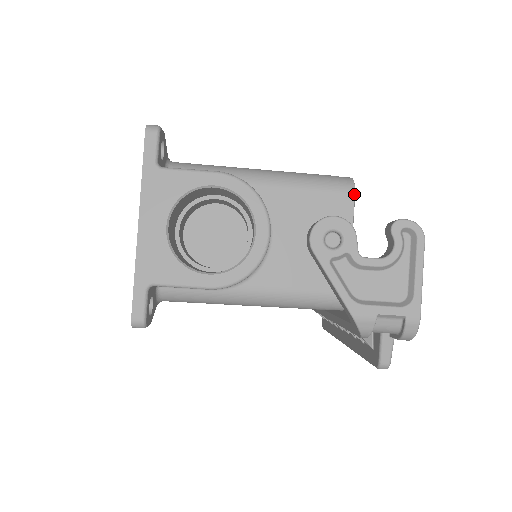
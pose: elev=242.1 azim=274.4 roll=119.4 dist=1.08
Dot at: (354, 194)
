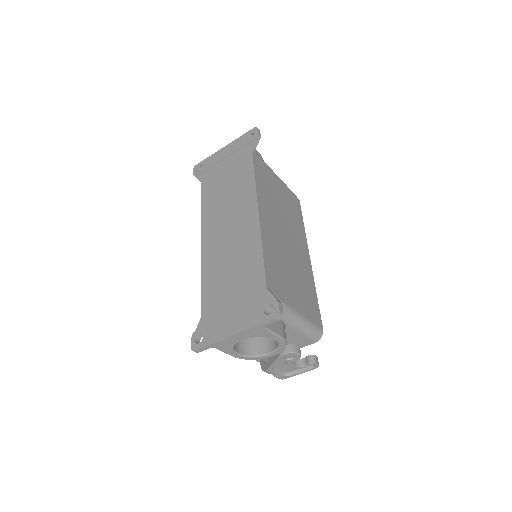
Dot at: occluded
